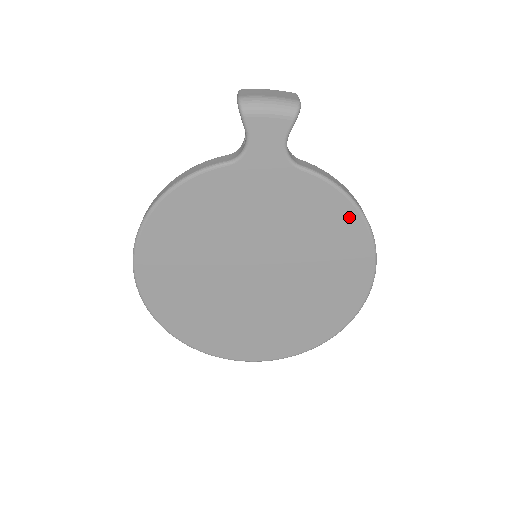
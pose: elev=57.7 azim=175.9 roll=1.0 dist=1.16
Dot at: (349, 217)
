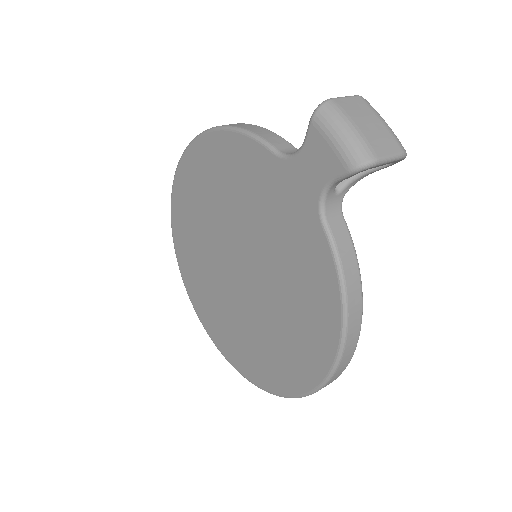
Dot at: (331, 317)
